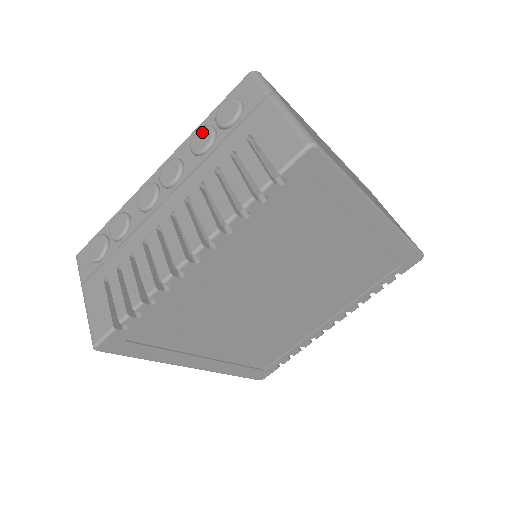
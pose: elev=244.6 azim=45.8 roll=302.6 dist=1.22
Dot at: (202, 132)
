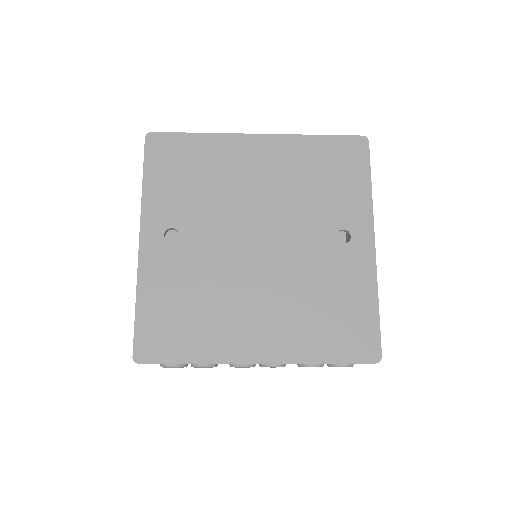
Dot at: occluded
